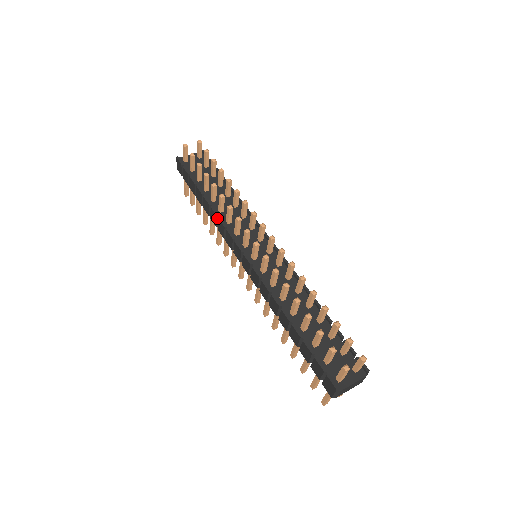
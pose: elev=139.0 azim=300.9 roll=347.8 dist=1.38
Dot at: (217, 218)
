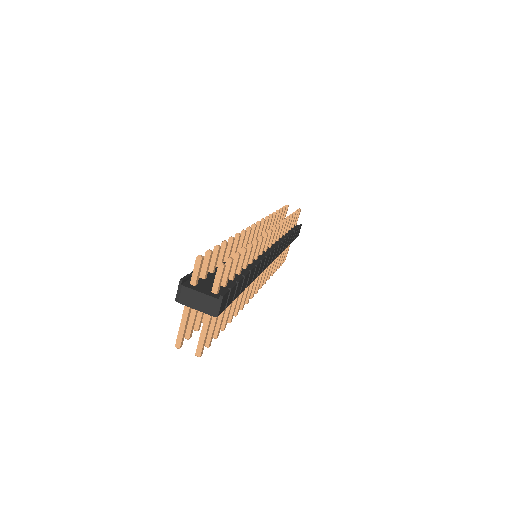
Dot at: occluded
